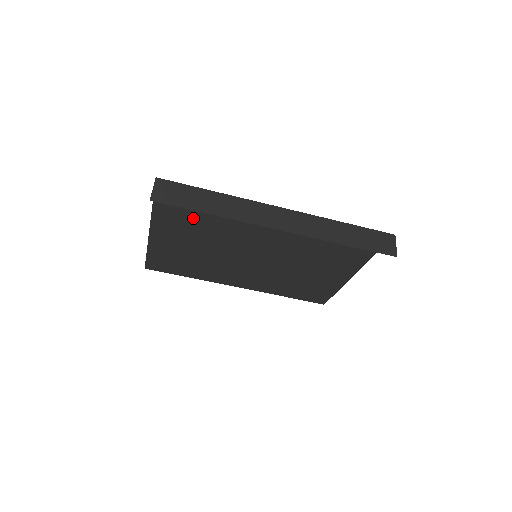
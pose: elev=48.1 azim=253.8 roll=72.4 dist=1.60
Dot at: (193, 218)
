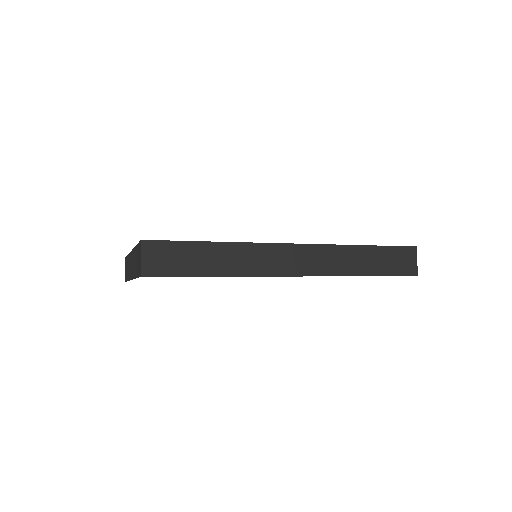
Dot at: occluded
